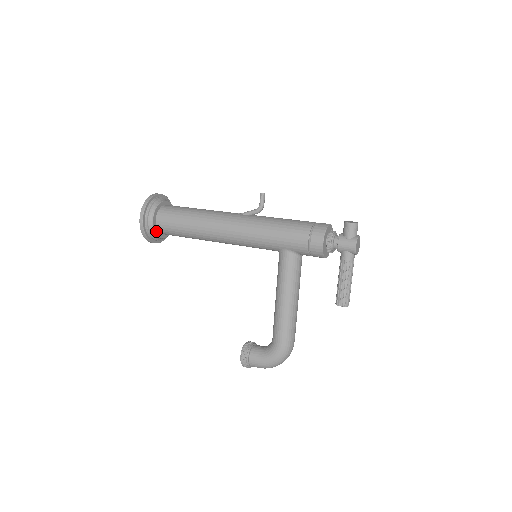
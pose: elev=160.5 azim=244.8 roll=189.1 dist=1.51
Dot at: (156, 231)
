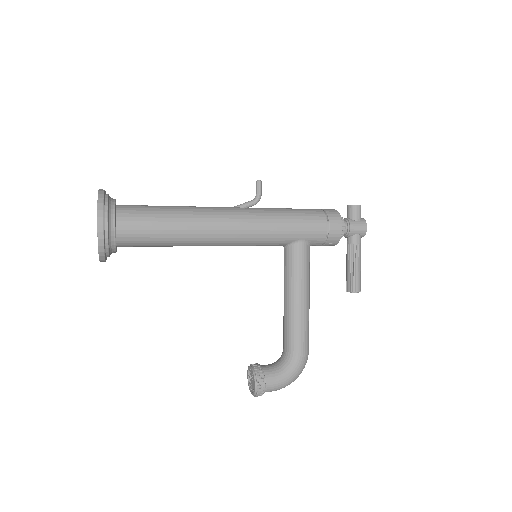
Dot at: (115, 241)
